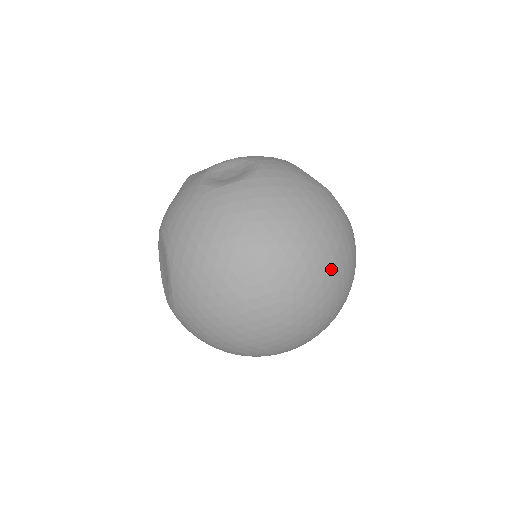
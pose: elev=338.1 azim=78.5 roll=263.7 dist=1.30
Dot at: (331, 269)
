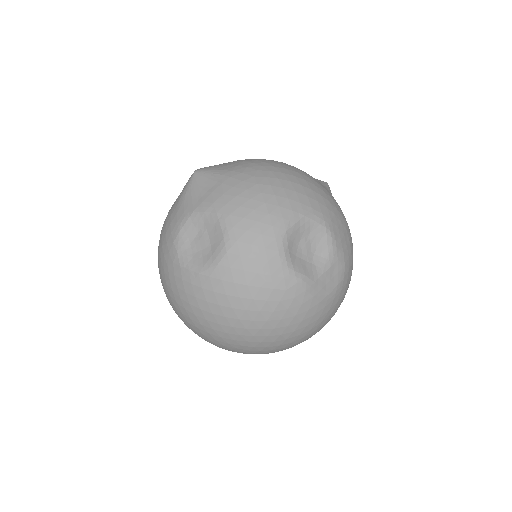
Dot at: (276, 349)
